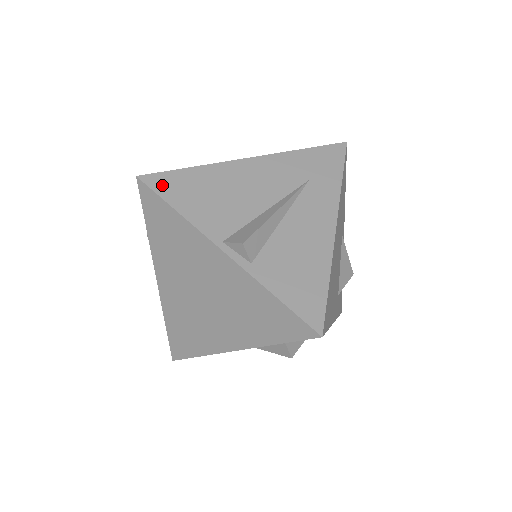
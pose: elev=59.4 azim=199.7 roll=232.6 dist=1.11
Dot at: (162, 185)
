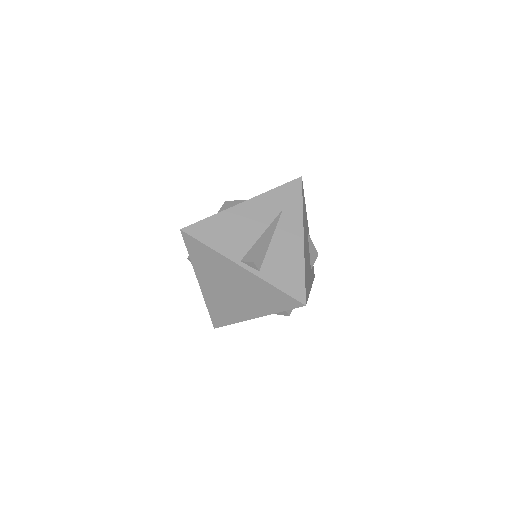
Dot at: (197, 232)
